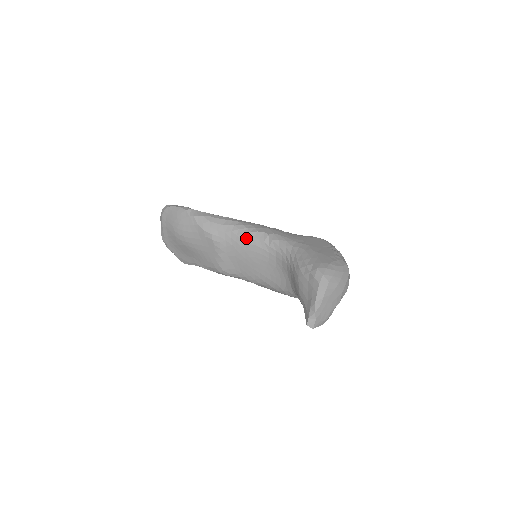
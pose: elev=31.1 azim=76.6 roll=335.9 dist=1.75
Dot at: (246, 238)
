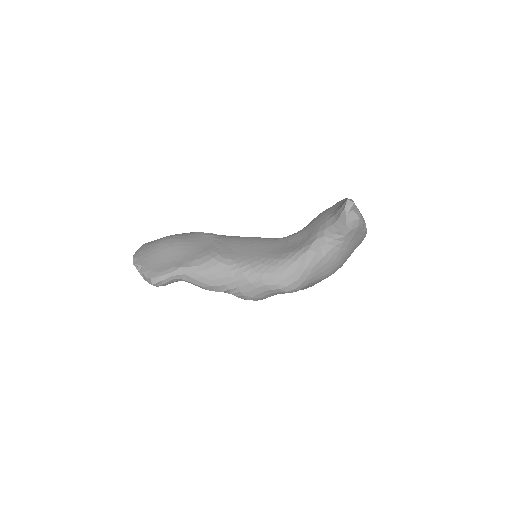
Dot at: (250, 237)
